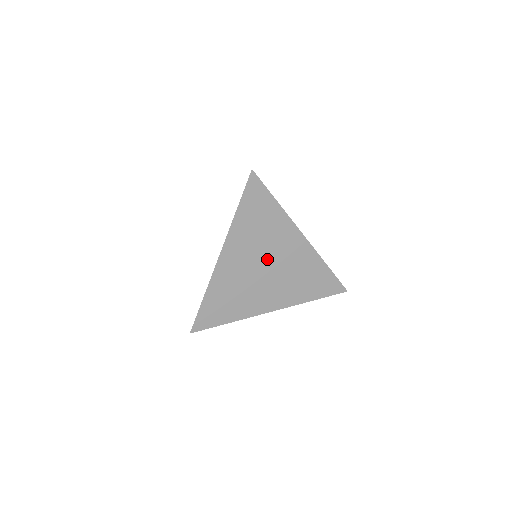
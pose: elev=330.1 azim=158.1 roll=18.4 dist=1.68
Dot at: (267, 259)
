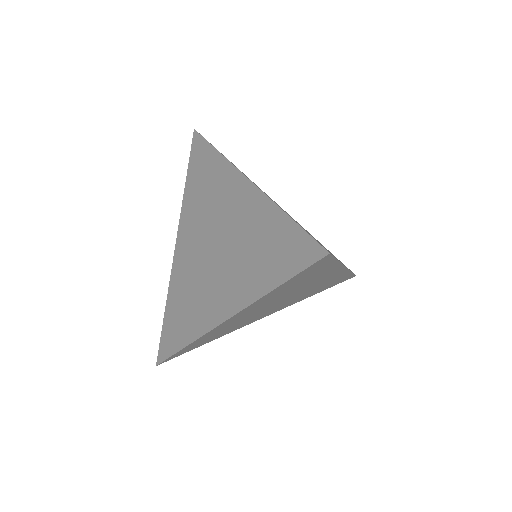
Dot at: (286, 298)
